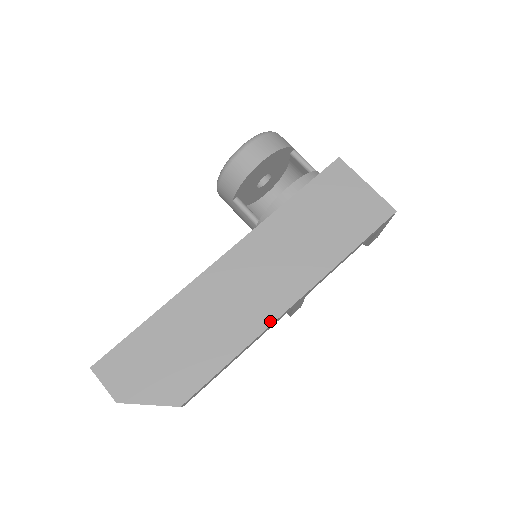
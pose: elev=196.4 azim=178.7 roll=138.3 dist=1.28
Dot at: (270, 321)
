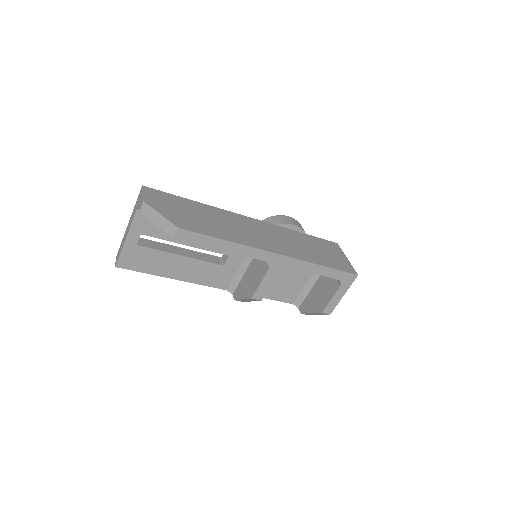
Dot at: (258, 247)
